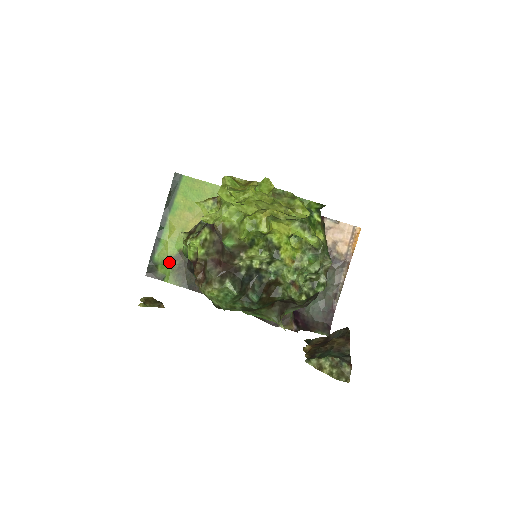
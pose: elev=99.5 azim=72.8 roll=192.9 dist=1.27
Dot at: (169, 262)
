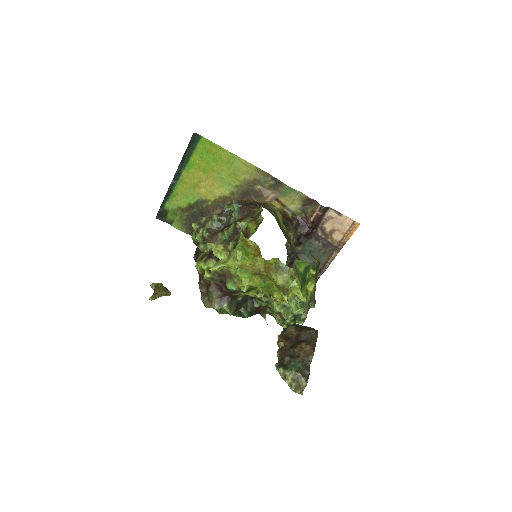
Dot at: (178, 212)
